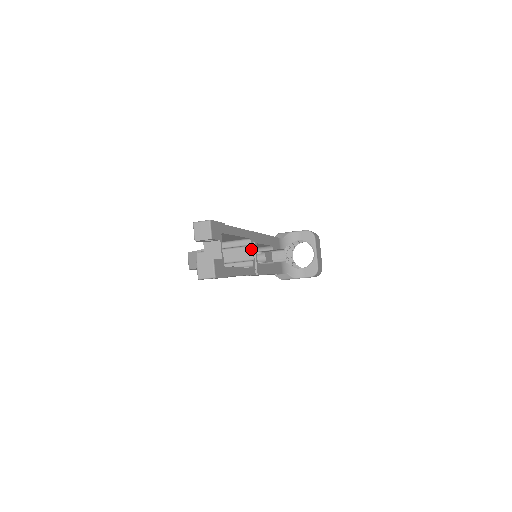
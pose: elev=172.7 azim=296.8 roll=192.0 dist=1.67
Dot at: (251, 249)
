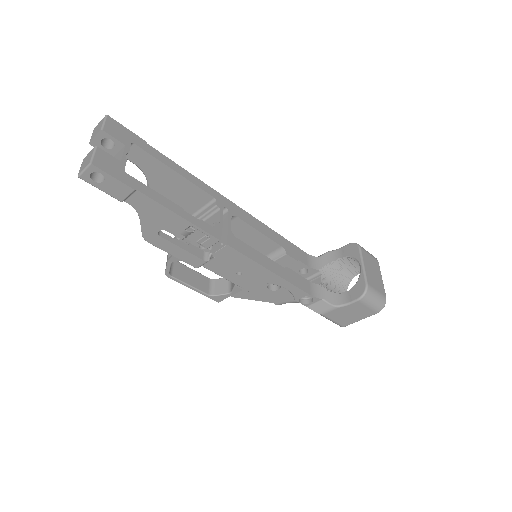
Dot at: (218, 213)
